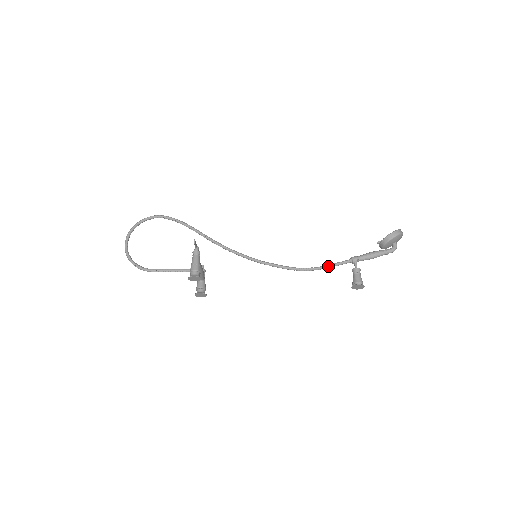
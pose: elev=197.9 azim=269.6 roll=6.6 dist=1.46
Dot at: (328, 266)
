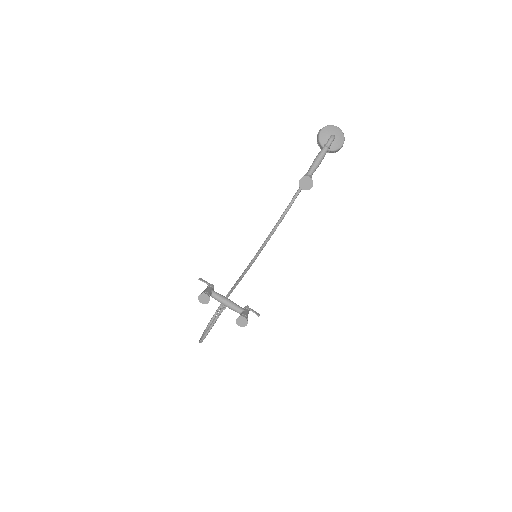
Dot at: (290, 202)
